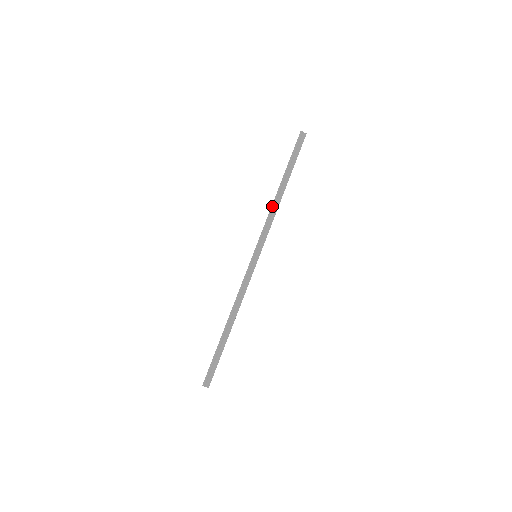
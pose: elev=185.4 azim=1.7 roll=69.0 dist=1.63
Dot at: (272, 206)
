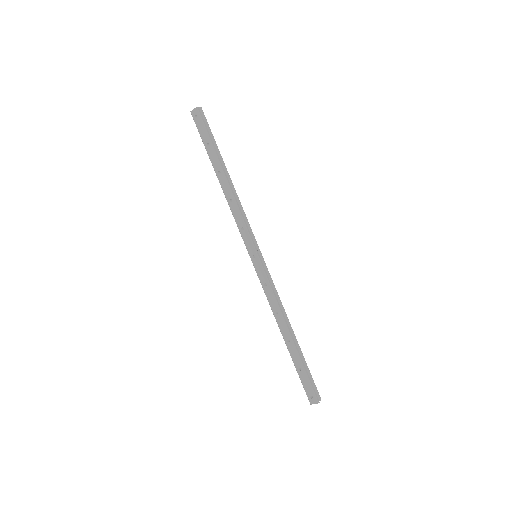
Dot at: (235, 198)
